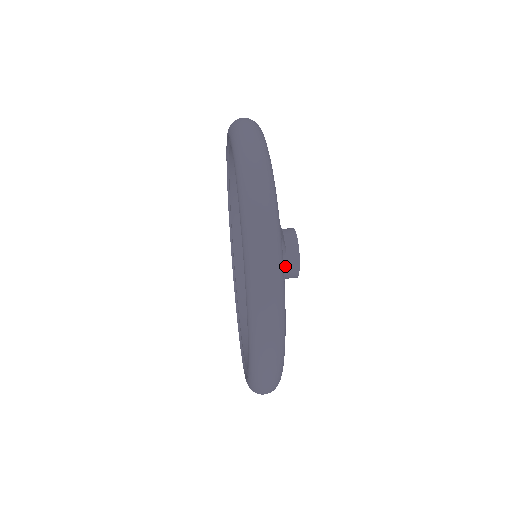
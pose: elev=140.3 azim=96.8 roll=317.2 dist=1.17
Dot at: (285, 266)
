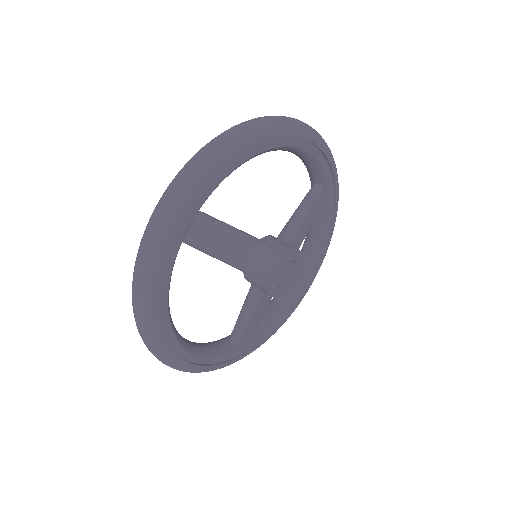
Dot at: (258, 285)
